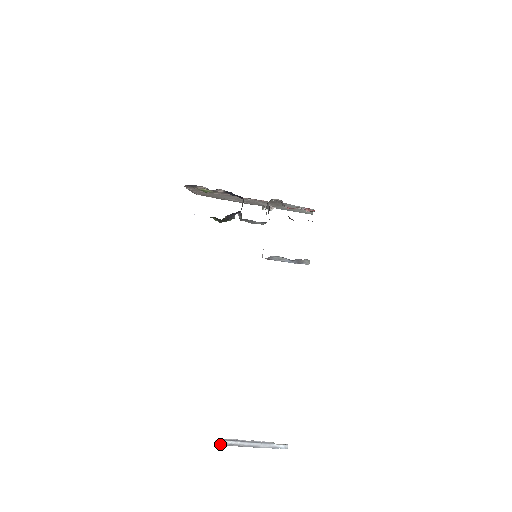
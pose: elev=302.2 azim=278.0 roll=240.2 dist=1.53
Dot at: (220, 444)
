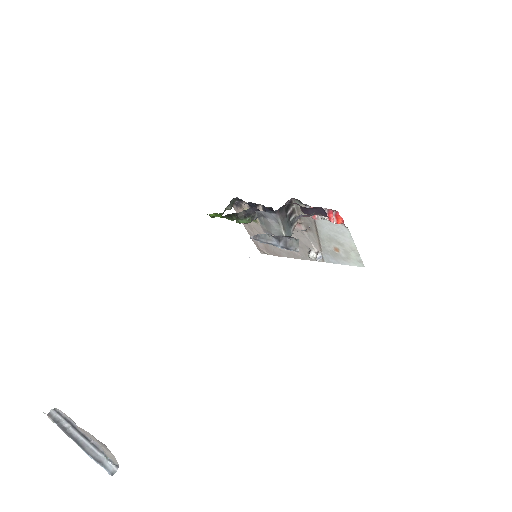
Dot at: (51, 417)
